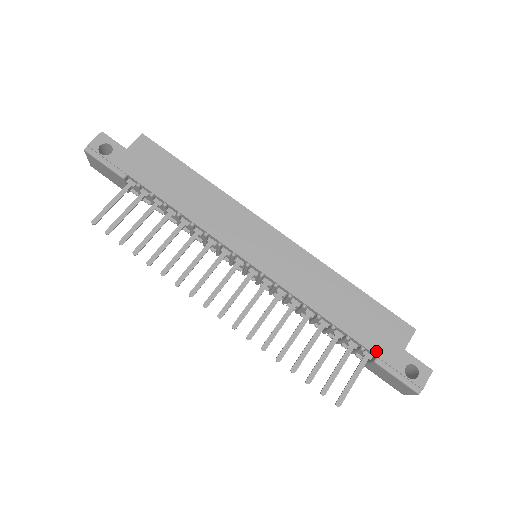
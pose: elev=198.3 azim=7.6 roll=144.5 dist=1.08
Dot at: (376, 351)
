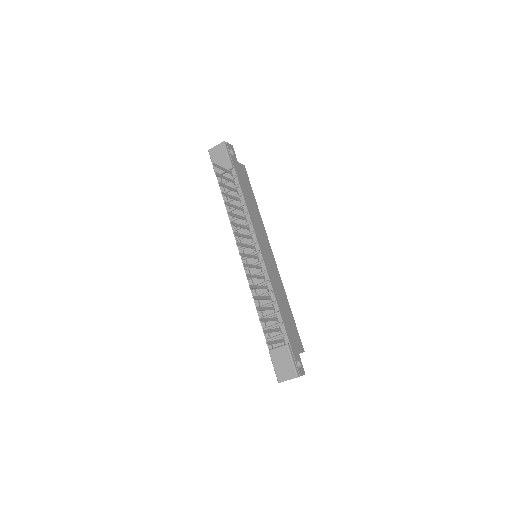
Dot at: (290, 340)
